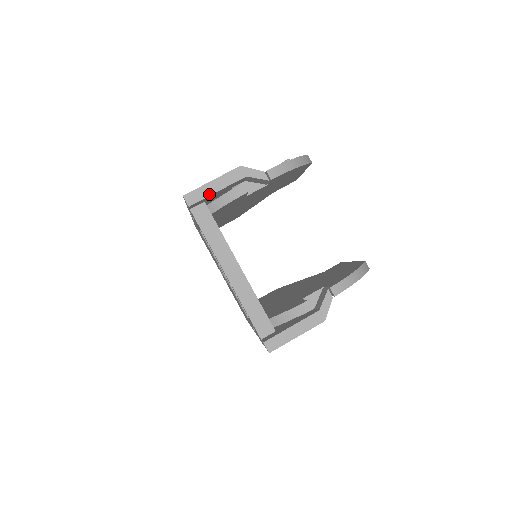
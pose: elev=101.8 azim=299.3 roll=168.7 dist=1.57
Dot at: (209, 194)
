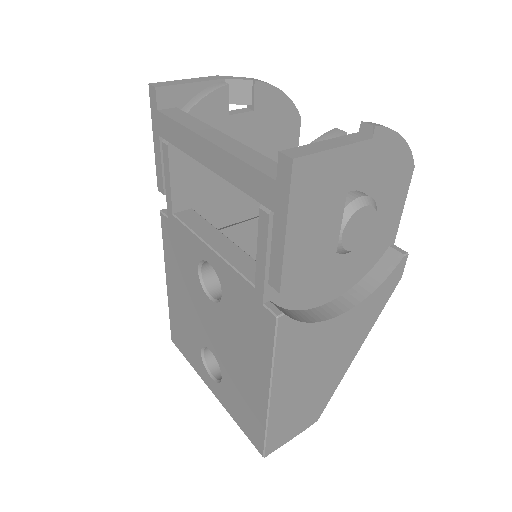
Dot at: (181, 83)
